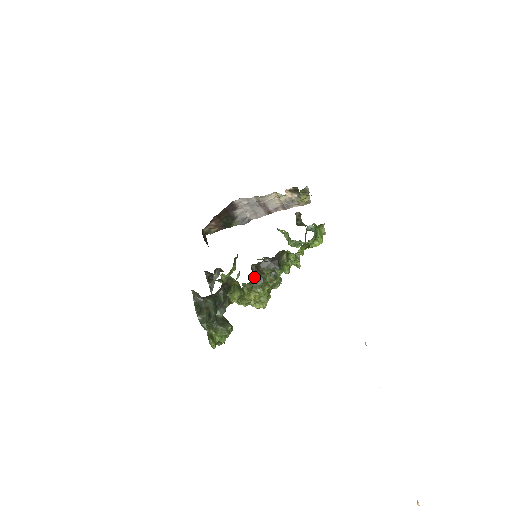
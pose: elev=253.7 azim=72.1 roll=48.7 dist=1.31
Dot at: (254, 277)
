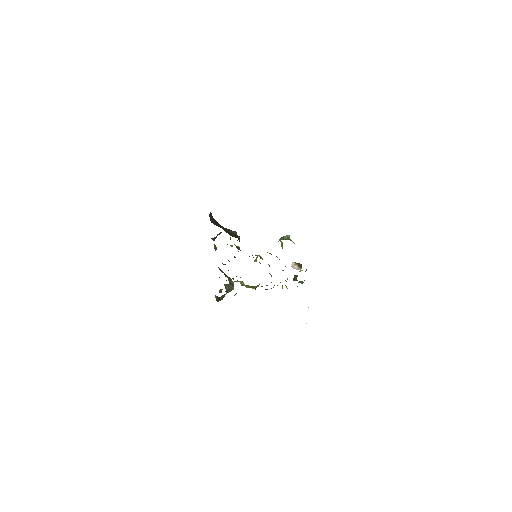
Dot at: occluded
